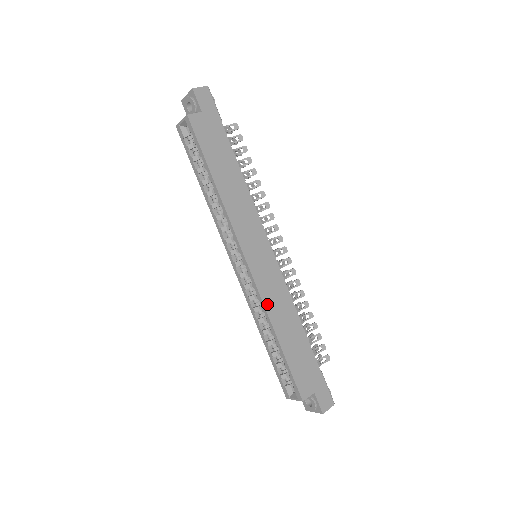
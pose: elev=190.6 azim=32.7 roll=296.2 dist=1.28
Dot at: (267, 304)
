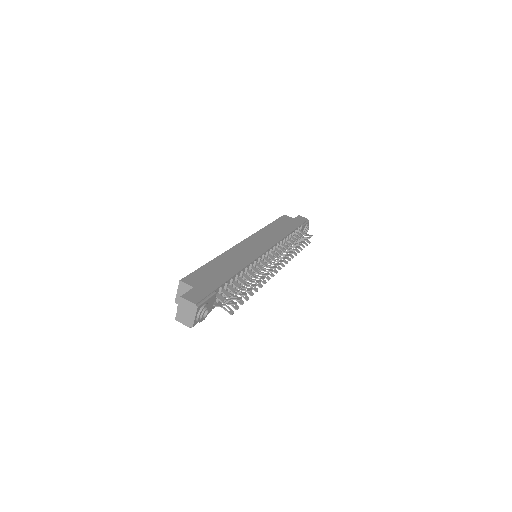
Dot at: (230, 252)
